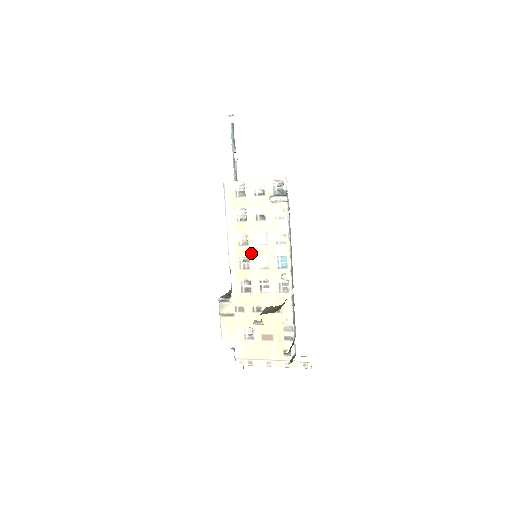
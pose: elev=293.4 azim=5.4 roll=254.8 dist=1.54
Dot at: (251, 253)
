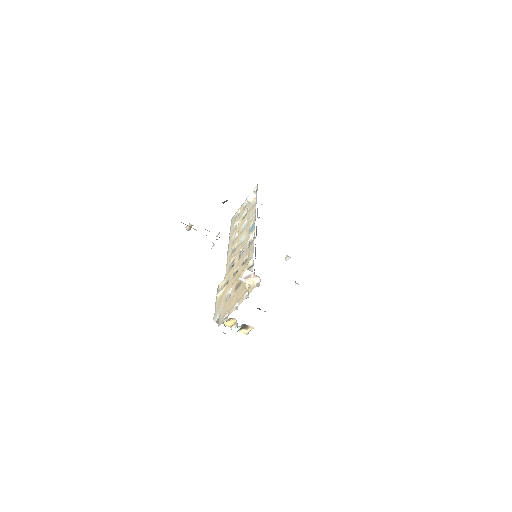
Dot at: (238, 240)
